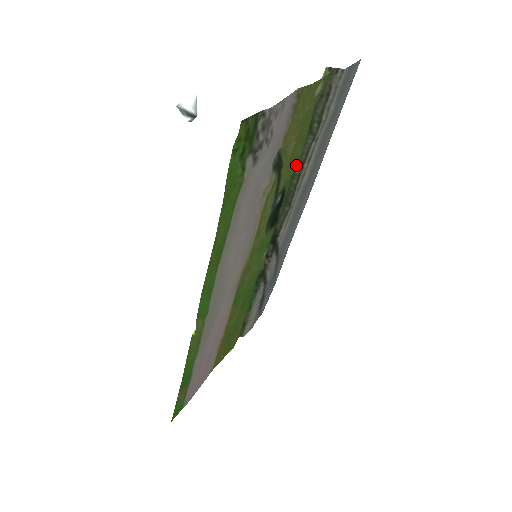
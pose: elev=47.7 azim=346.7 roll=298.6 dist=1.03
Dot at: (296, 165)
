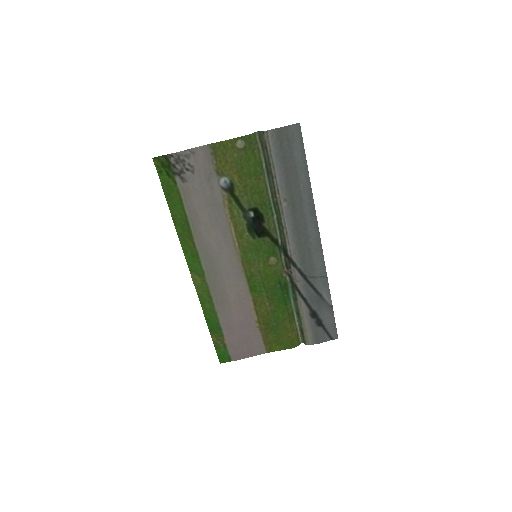
Dot at: (261, 193)
